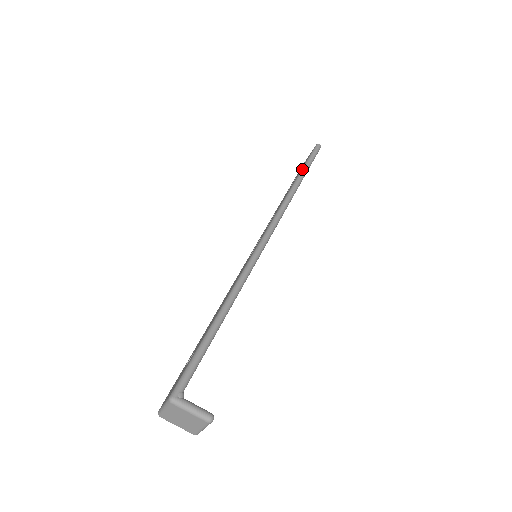
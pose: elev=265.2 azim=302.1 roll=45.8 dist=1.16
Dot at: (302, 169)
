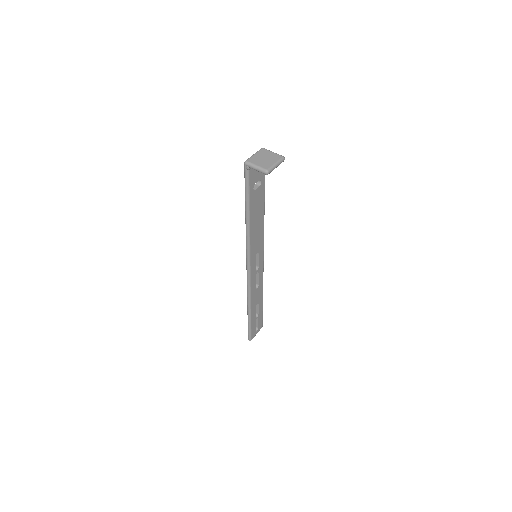
Dot at: occluded
